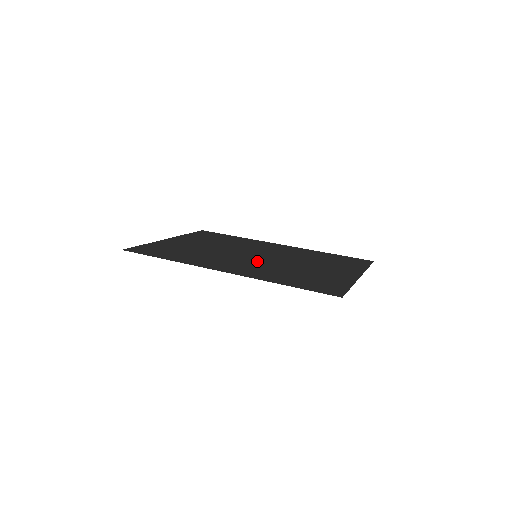
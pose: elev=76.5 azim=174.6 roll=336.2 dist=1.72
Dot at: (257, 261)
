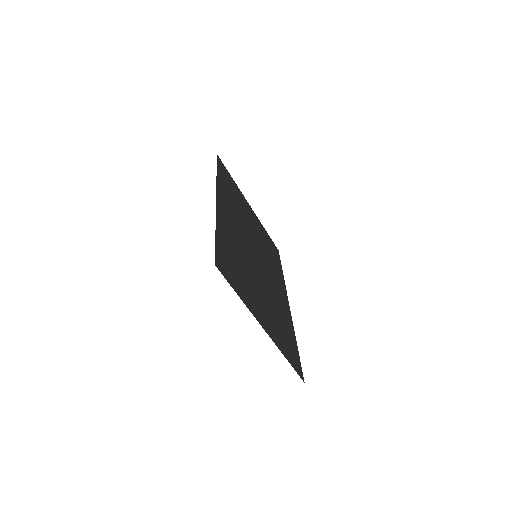
Dot at: (247, 247)
